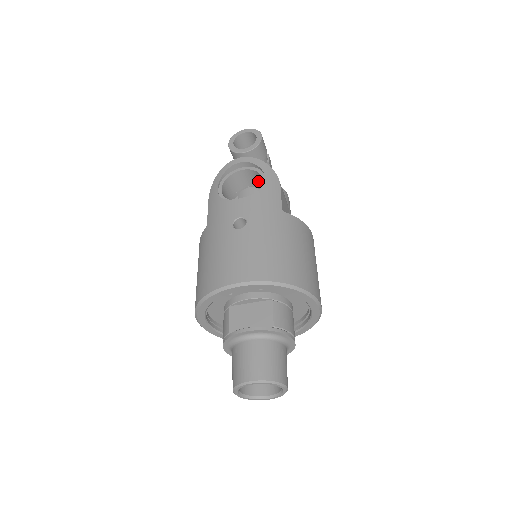
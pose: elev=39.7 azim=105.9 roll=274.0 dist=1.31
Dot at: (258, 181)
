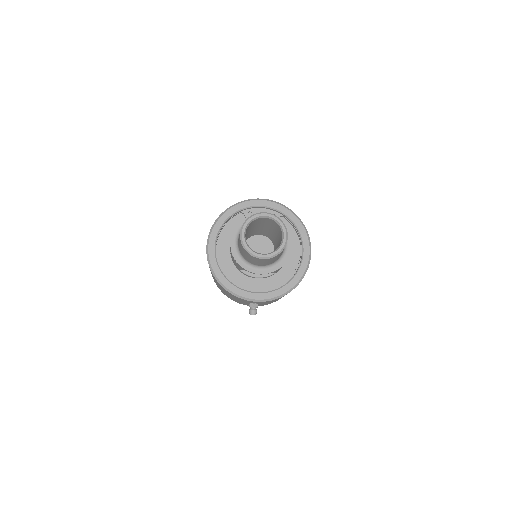
Dot at: occluded
